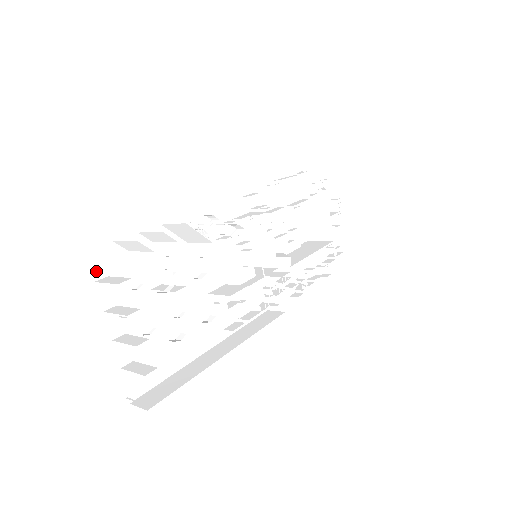
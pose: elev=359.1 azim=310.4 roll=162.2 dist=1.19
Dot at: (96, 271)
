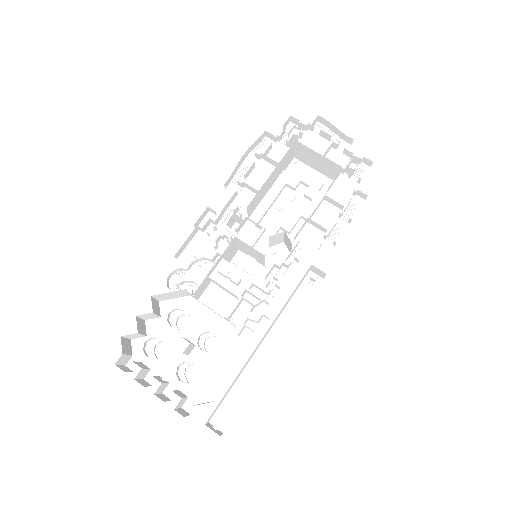
Dot at: (132, 365)
